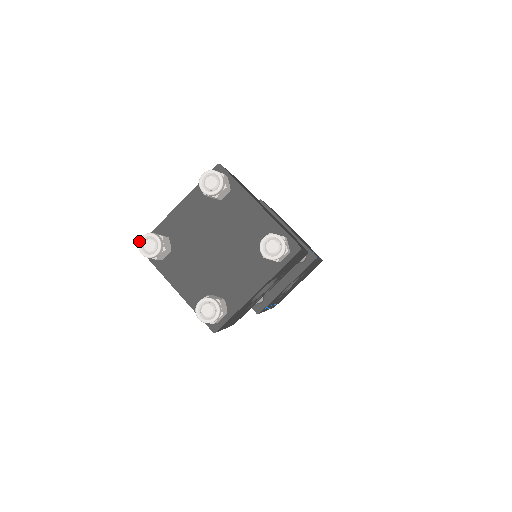
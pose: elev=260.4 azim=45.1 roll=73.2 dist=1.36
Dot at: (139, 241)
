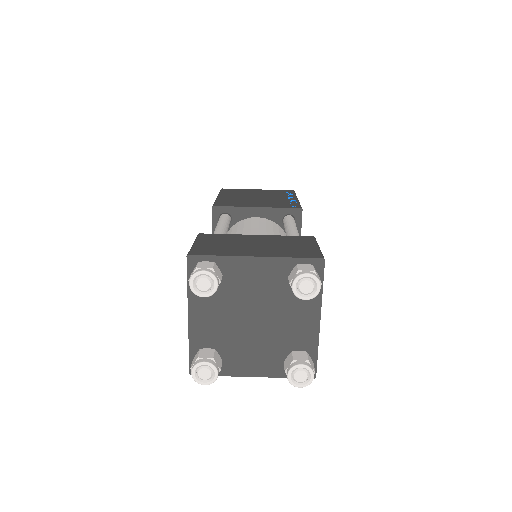
Dot at: (198, 272)
